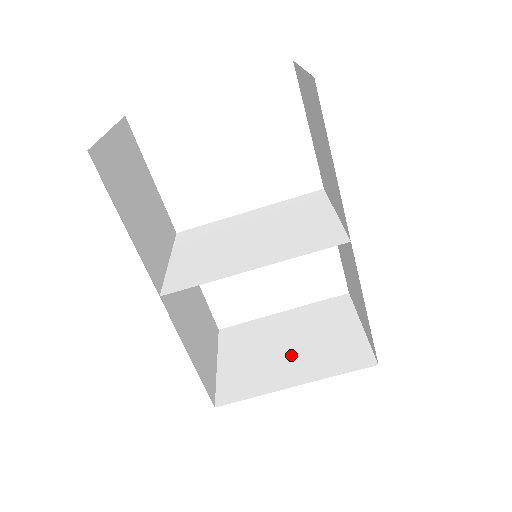
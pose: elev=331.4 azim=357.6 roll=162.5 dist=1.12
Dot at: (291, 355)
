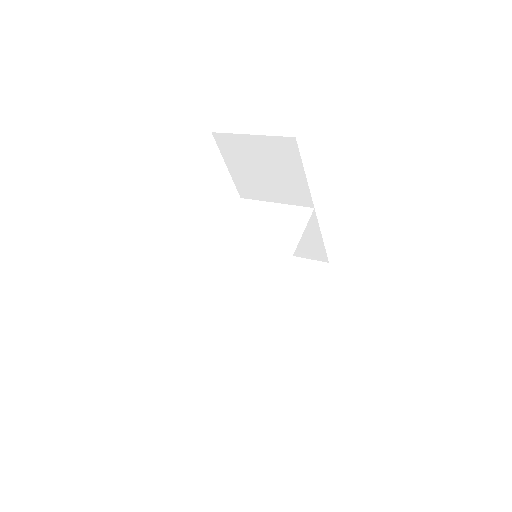
Dot at: (287, 298)
